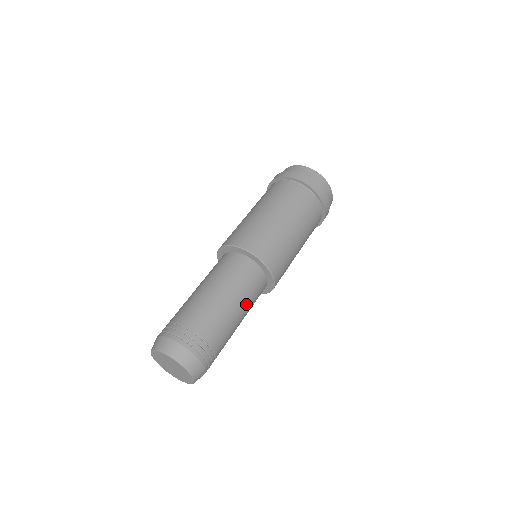
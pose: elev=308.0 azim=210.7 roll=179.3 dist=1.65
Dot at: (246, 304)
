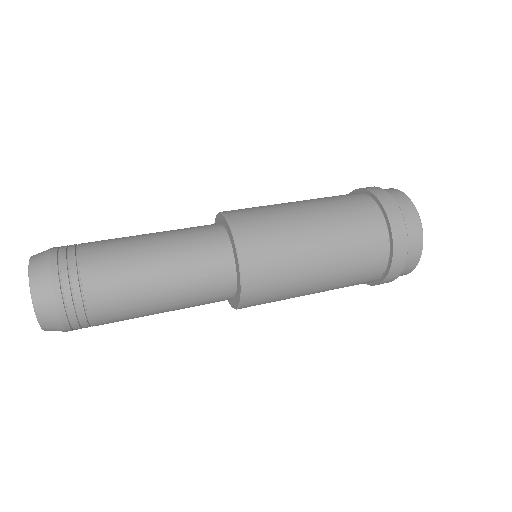
Dot at: (177, 277)
